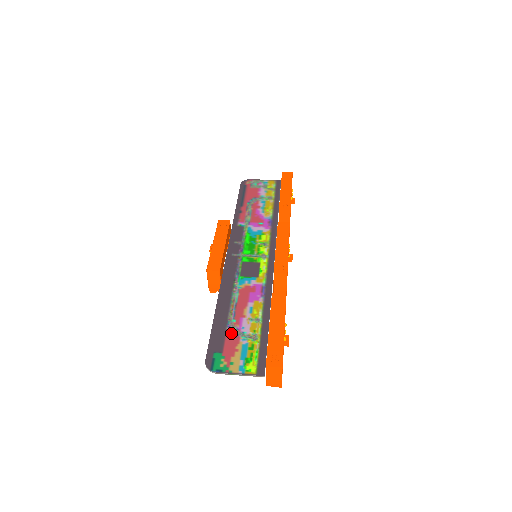
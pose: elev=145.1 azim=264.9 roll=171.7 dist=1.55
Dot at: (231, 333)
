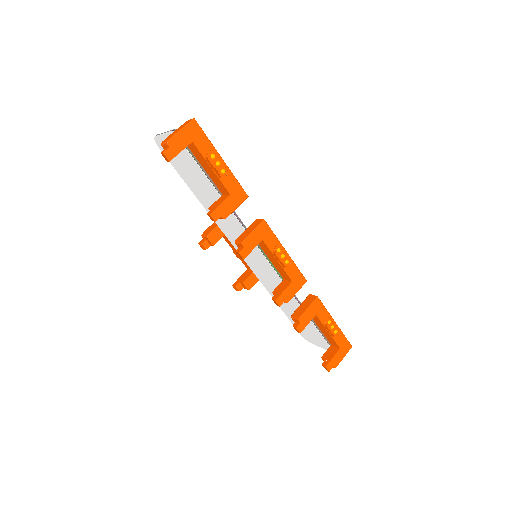
Dot at: occluded
